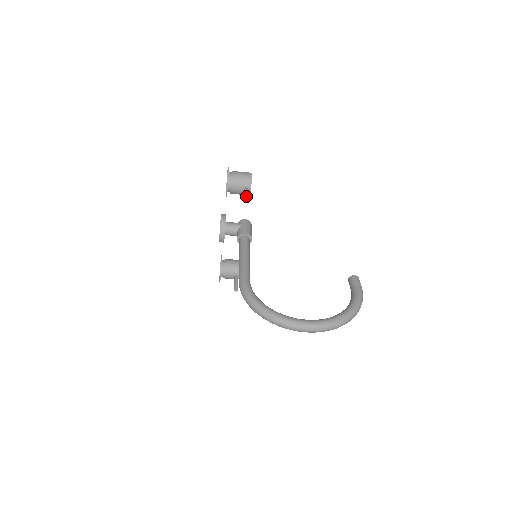
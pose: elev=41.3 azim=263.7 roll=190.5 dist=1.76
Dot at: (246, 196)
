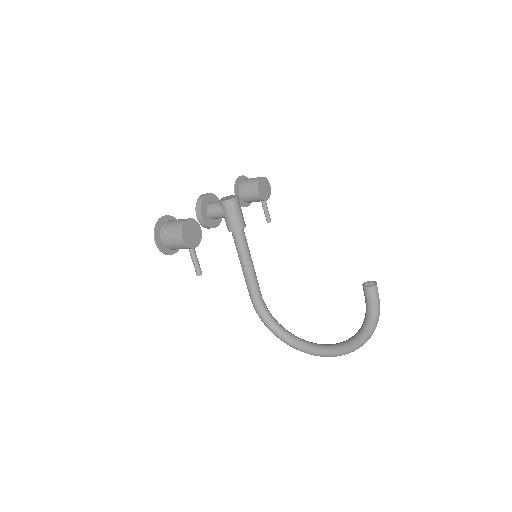
Dot at: (196, 271)
